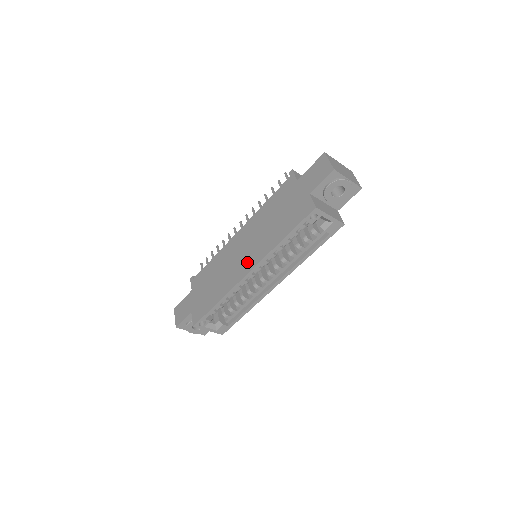
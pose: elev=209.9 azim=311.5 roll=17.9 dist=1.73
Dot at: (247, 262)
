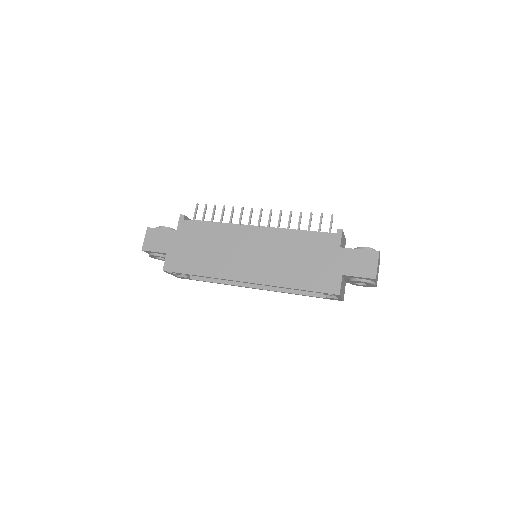
Dot at: (250, 270)
